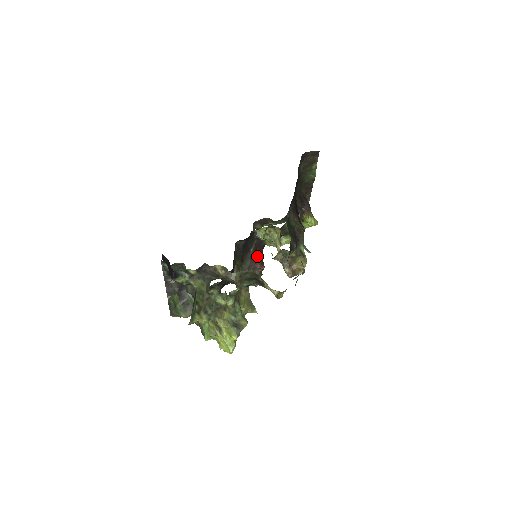
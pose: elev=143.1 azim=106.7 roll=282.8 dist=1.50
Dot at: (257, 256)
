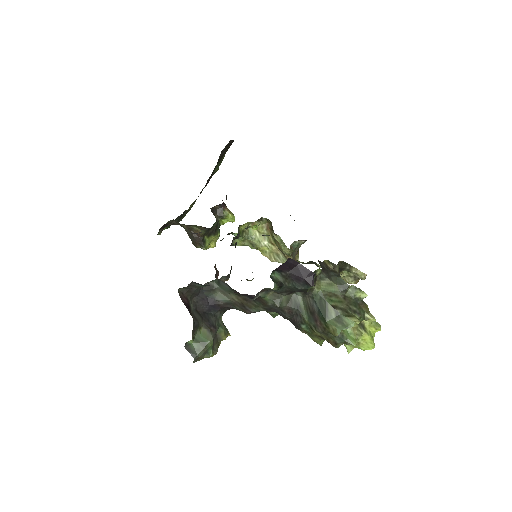
Dot at: occluded
